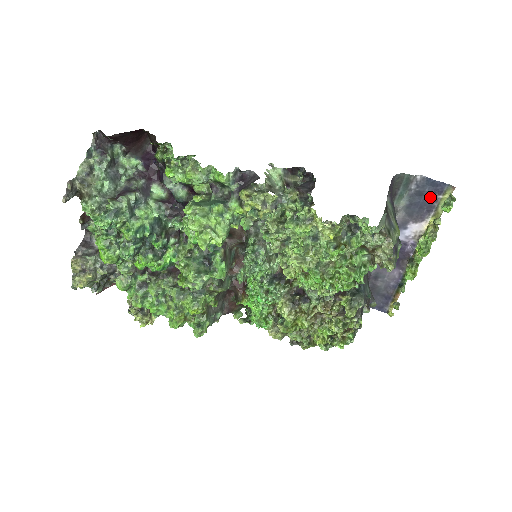
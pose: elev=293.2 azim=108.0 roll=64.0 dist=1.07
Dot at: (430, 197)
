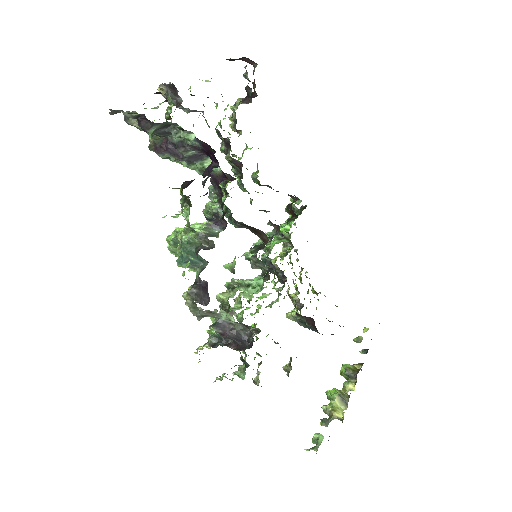
Dot at: occluded
